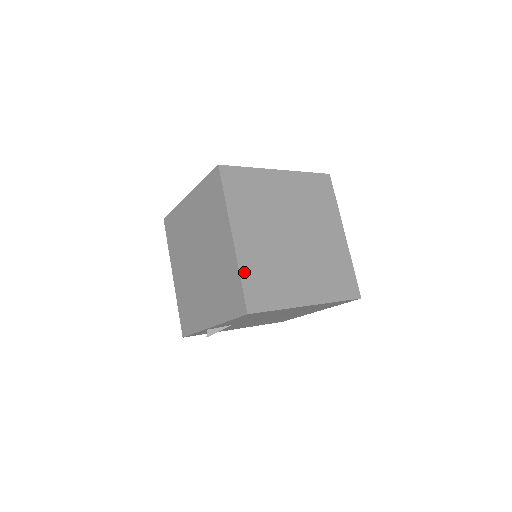
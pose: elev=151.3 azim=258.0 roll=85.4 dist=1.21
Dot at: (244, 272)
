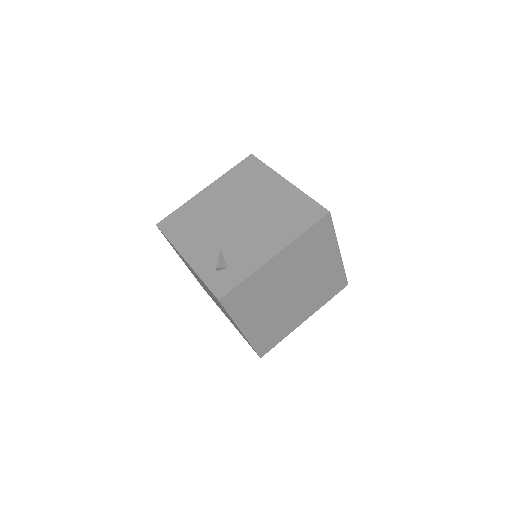
Dot at: (255, 343)
